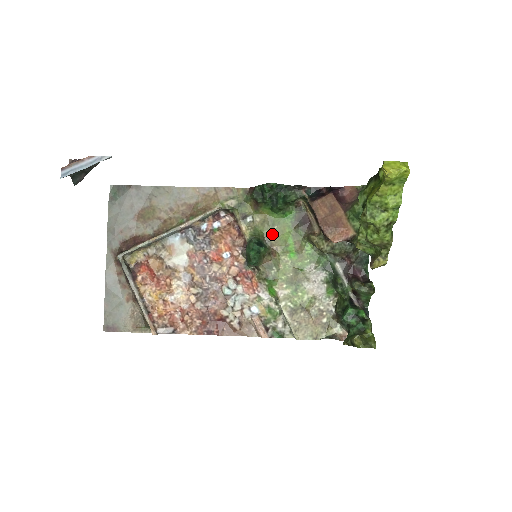
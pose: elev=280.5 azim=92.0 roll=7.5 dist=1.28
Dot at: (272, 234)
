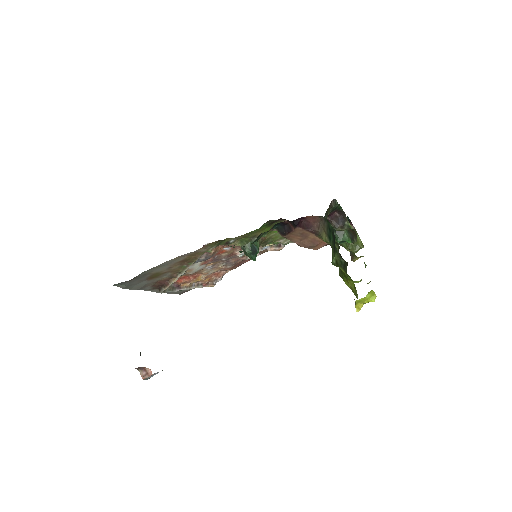
Dot at: (255, 234)
